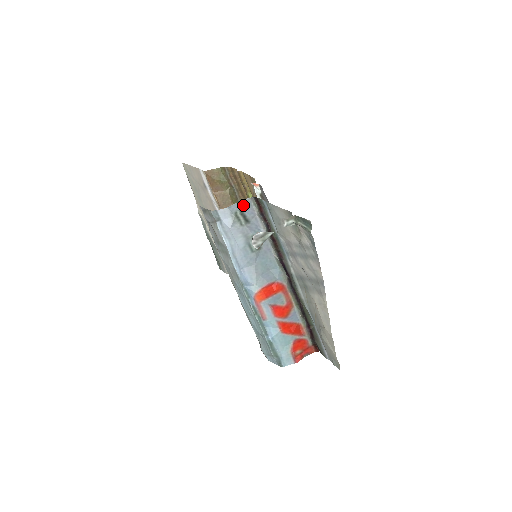
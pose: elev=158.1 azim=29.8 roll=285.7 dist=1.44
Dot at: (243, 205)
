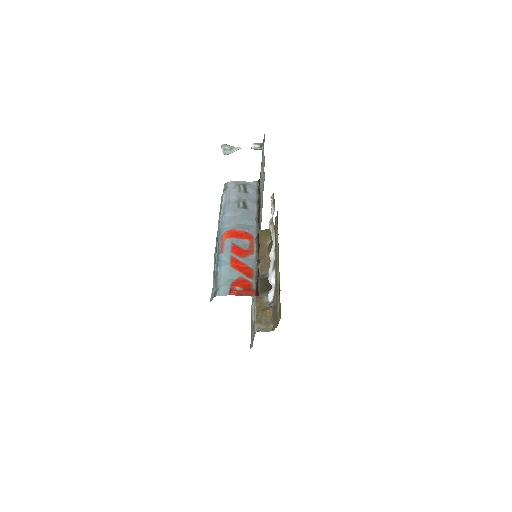
Dot at: (248, 184)
